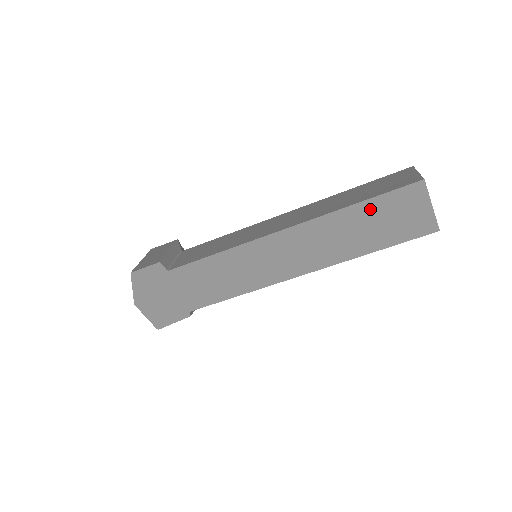
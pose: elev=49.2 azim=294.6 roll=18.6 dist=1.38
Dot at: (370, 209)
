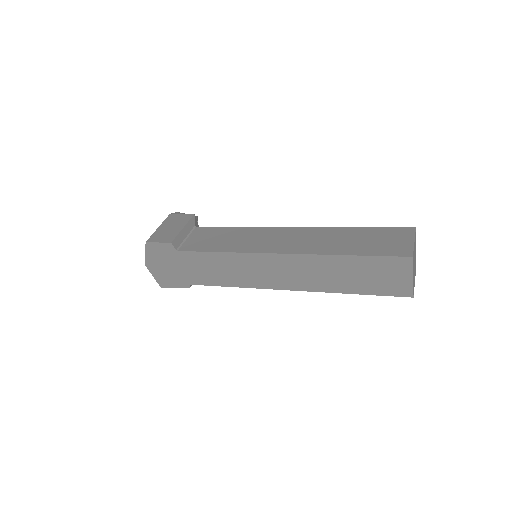
Dot at: (359, 263)
